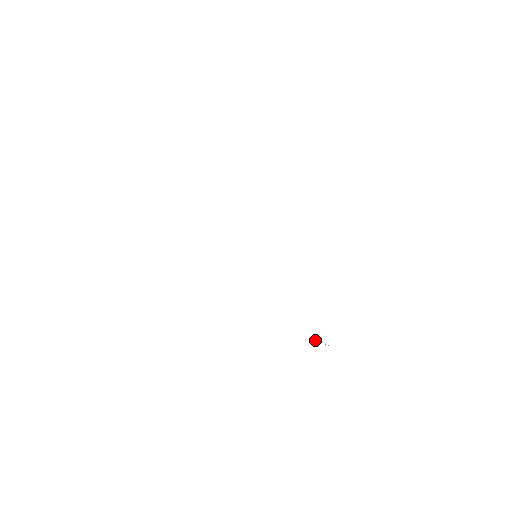
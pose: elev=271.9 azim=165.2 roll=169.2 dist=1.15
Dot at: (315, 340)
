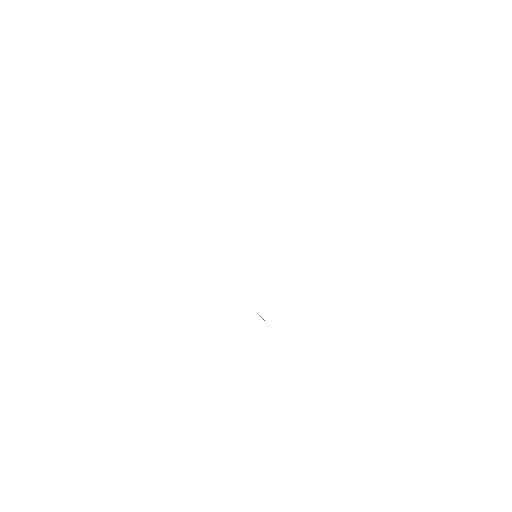
Dot at: occluded
